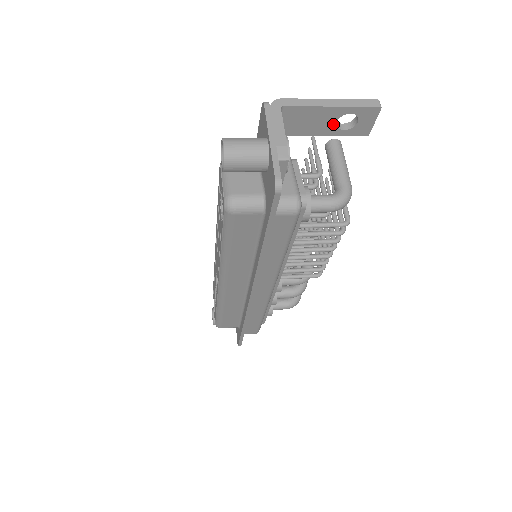
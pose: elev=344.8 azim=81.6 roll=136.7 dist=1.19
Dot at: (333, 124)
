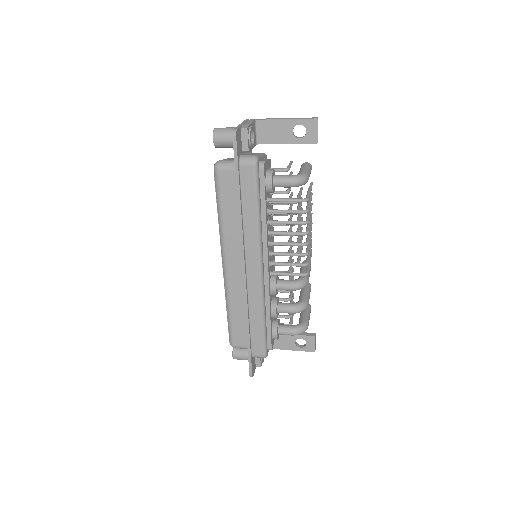
Dot at: (291, 134)
